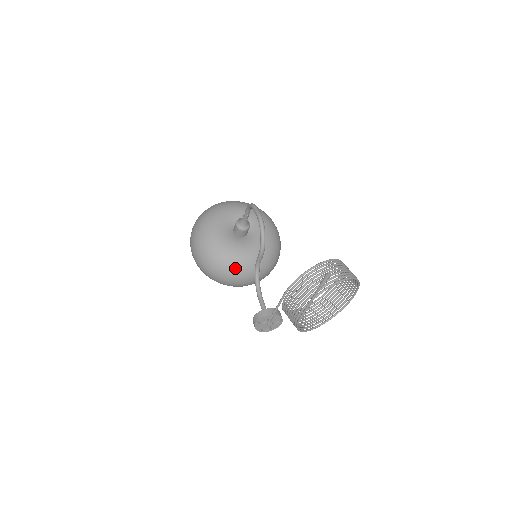
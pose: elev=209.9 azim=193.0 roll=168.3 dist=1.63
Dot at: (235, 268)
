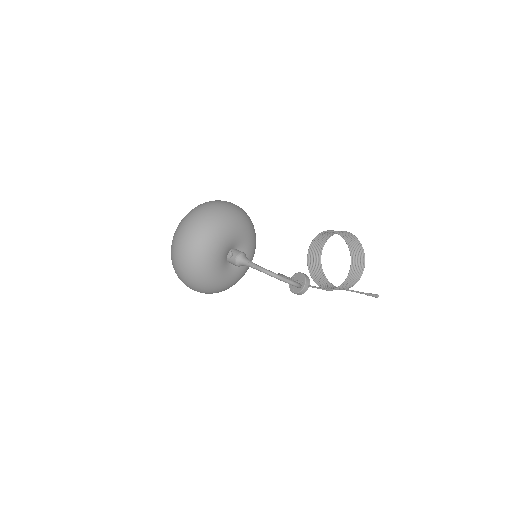
Dot at: occluded
